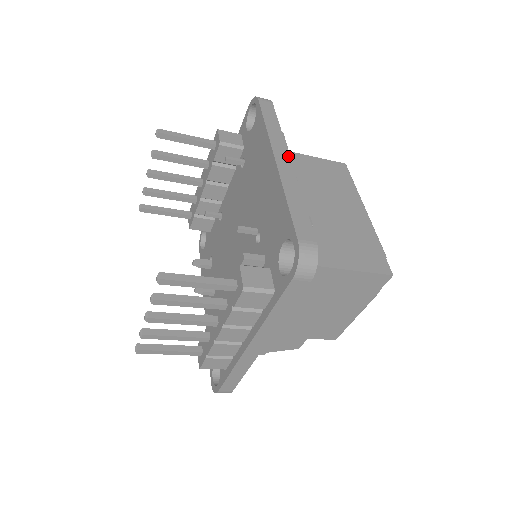
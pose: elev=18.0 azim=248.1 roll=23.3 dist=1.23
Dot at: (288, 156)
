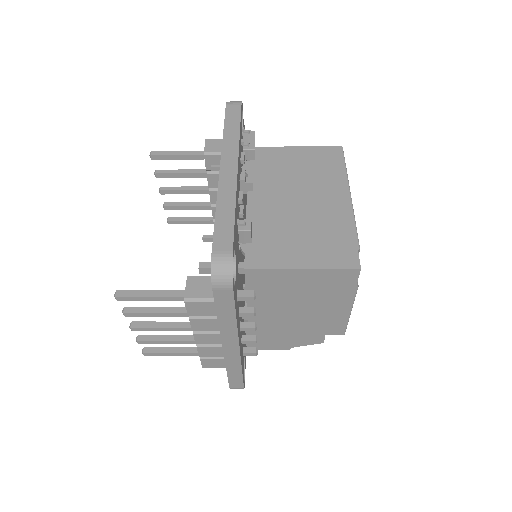
Dot at: (236, 161)
